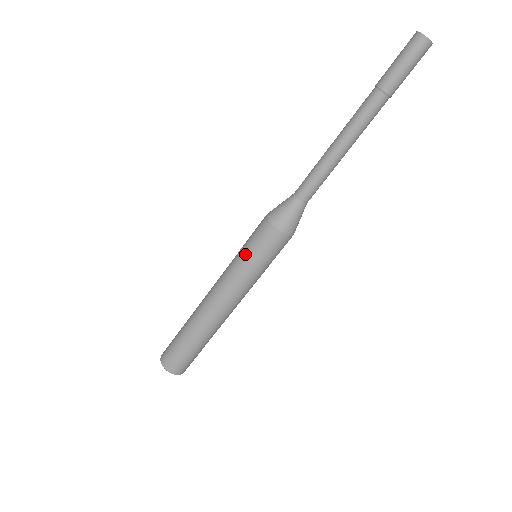
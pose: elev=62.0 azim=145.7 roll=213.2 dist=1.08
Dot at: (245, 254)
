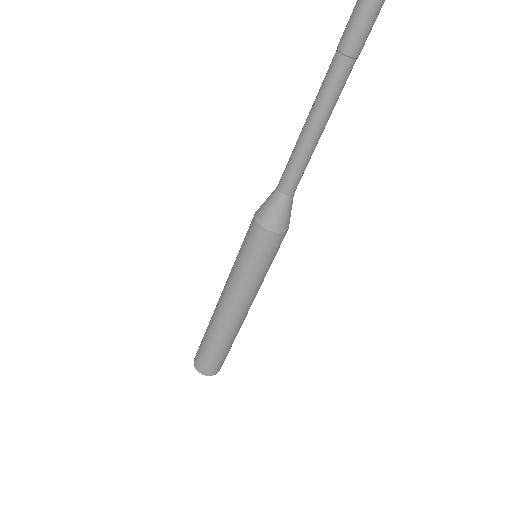
Dot at: (251, 265)
